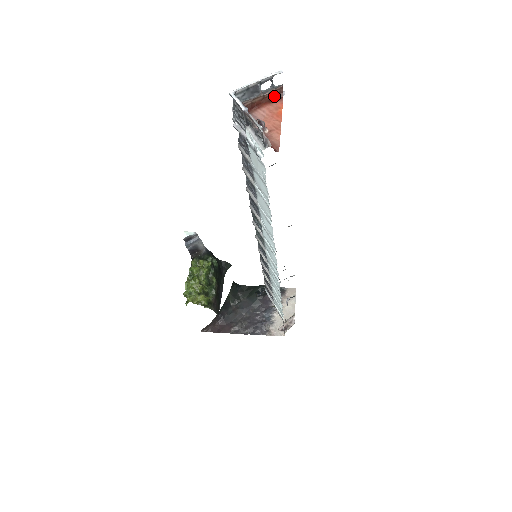
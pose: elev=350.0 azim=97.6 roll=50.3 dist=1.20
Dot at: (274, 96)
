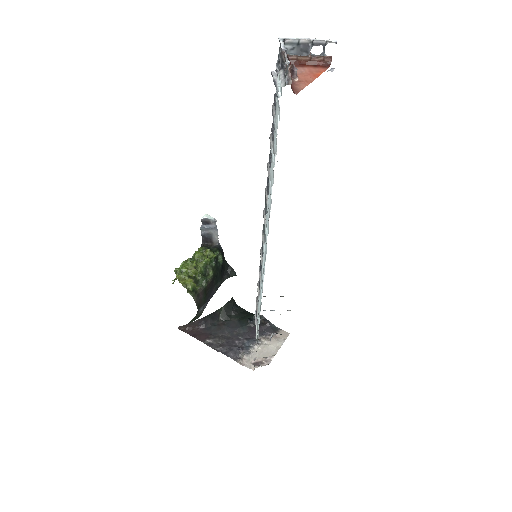
Dot at: (321, 63)
